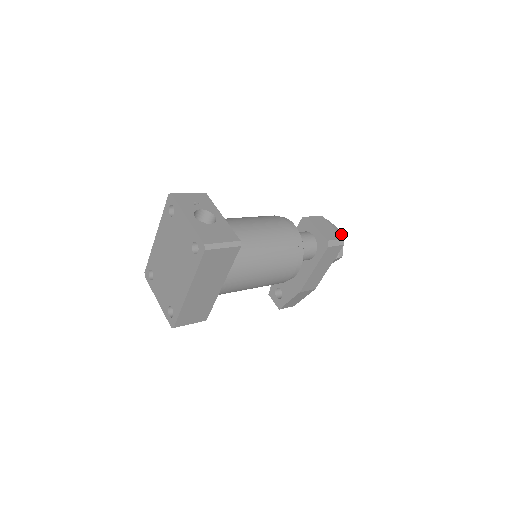
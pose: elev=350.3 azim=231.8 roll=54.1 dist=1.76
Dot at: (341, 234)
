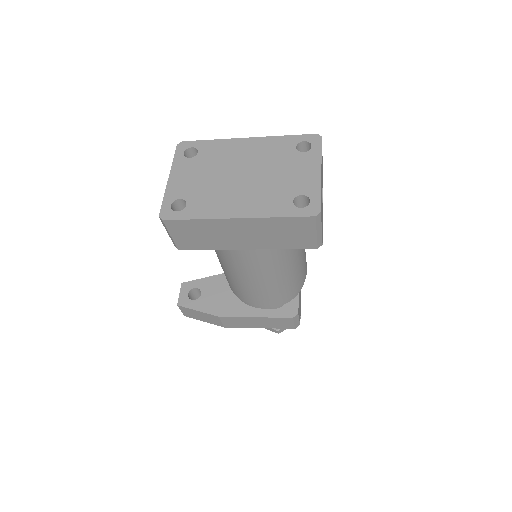
Dot at: occluded
